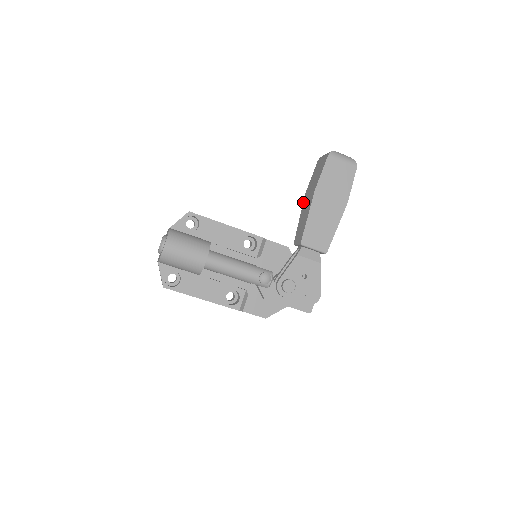
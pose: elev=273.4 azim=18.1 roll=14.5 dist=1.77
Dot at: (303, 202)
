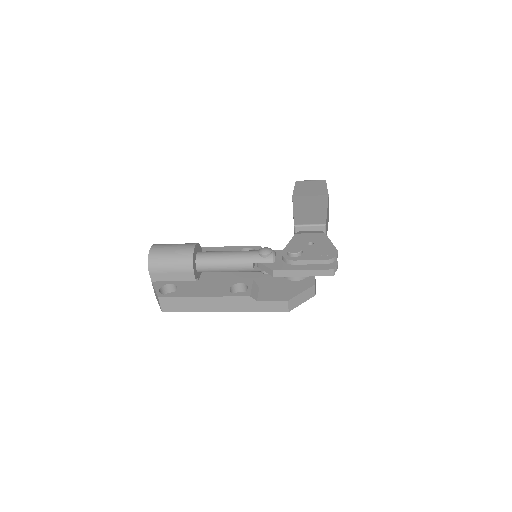
Dot at: occluded
